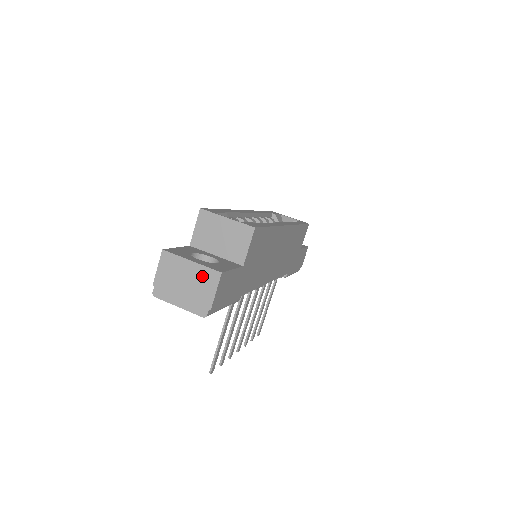
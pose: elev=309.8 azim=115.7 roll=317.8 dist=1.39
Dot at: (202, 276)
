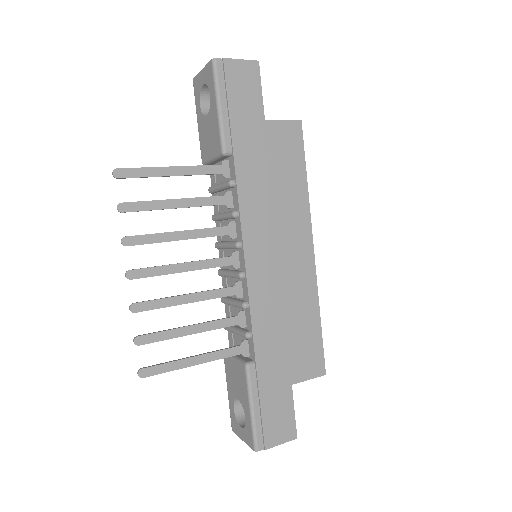
Dot at: occluded
